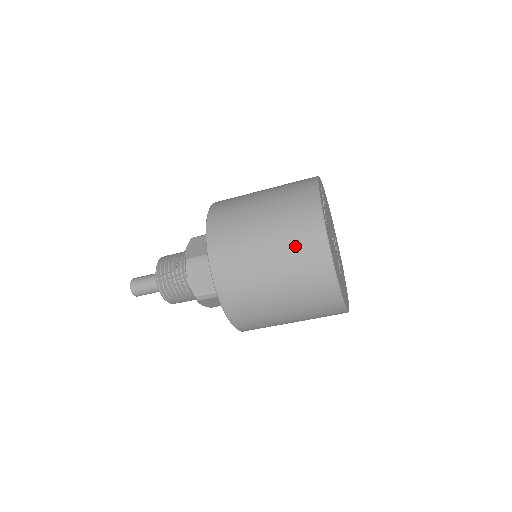
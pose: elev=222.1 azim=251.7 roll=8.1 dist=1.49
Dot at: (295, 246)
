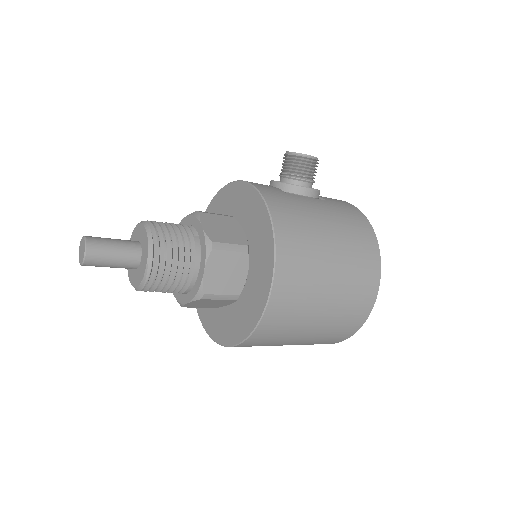
Dot at: (323, 340)
